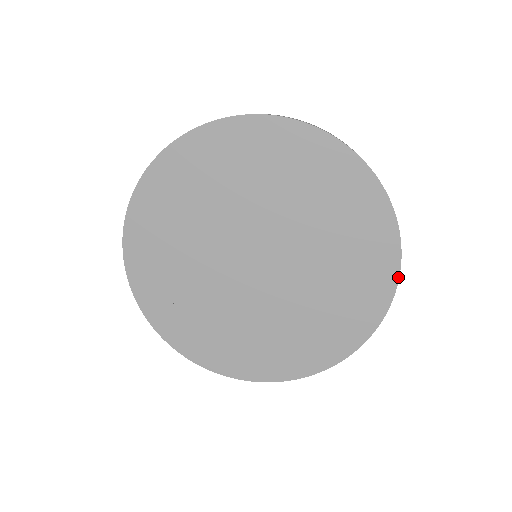
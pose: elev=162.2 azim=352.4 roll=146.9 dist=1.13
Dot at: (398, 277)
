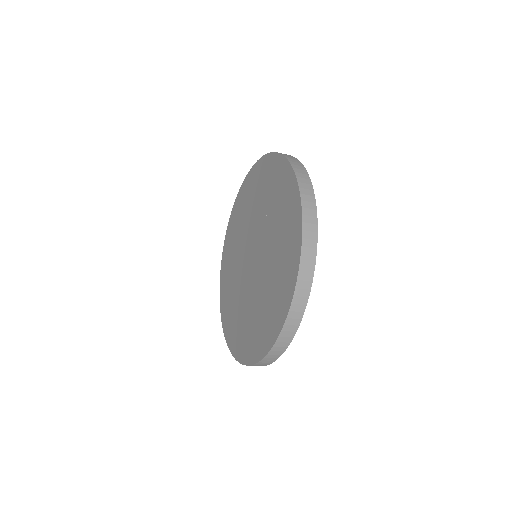
Dot at: (302, 222)
